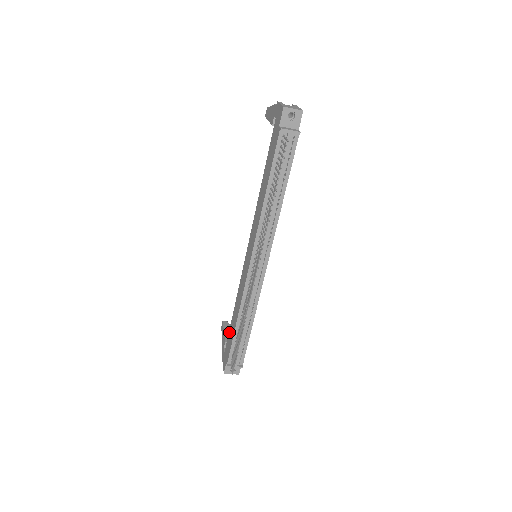
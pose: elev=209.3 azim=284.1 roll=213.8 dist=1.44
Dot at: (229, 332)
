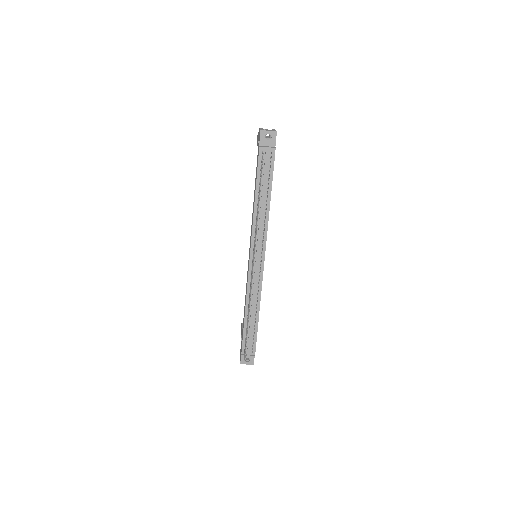
Dot at: occluded
